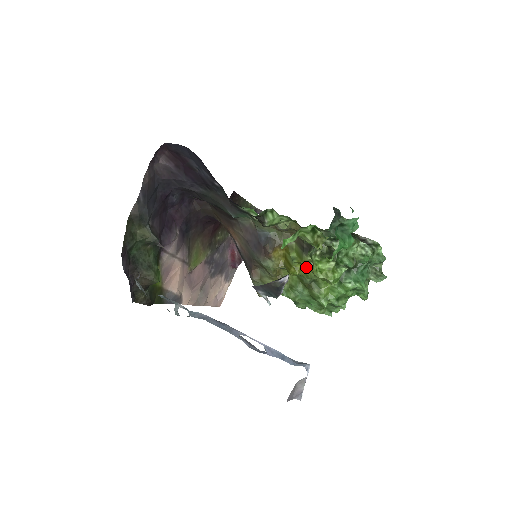
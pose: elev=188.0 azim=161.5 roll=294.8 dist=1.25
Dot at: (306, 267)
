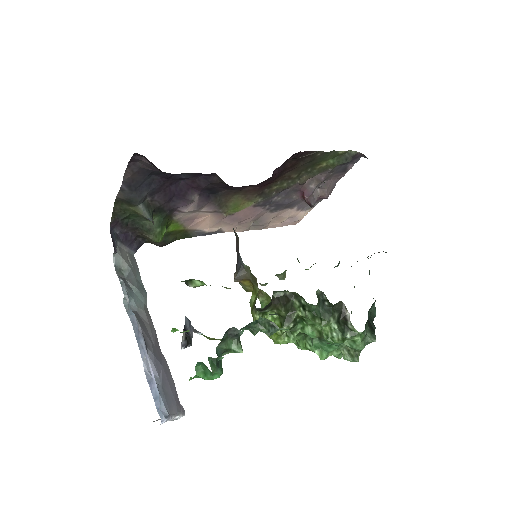
Dot at: occluded
